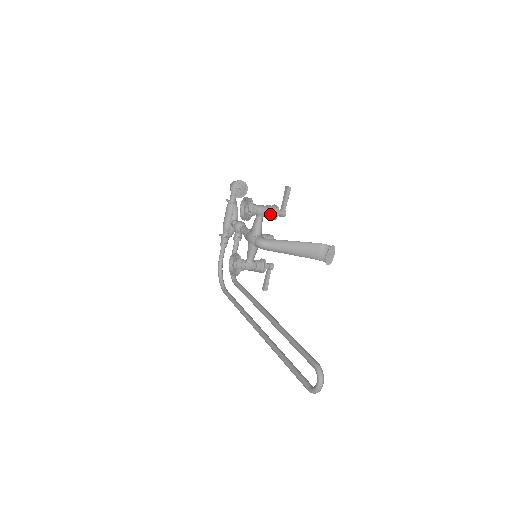
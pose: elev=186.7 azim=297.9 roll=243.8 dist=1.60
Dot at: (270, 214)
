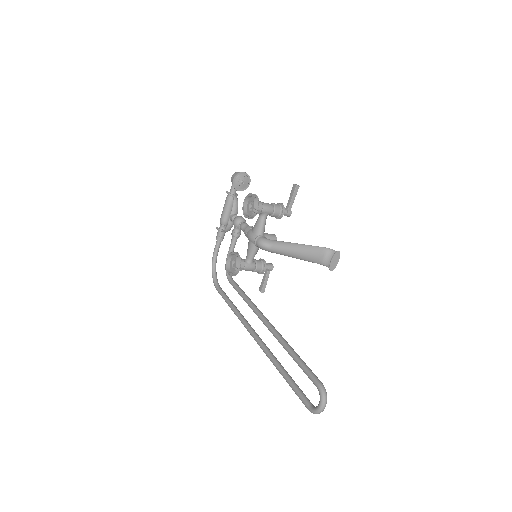
Dot at: (275, 213)
